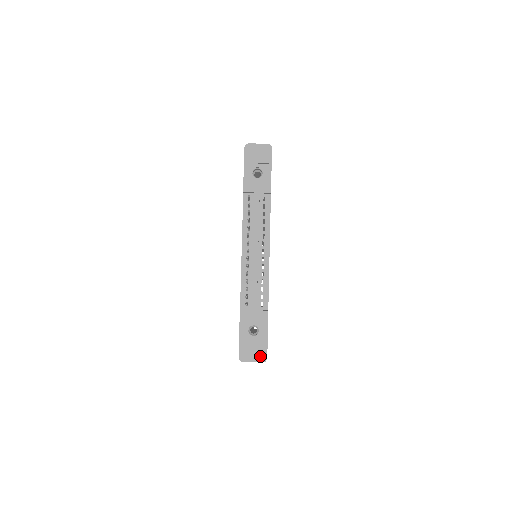
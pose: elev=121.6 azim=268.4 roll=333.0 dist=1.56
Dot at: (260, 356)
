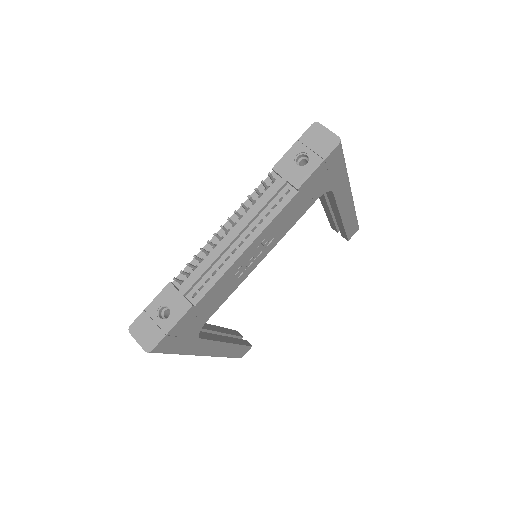
Dot at: (148, 342)
